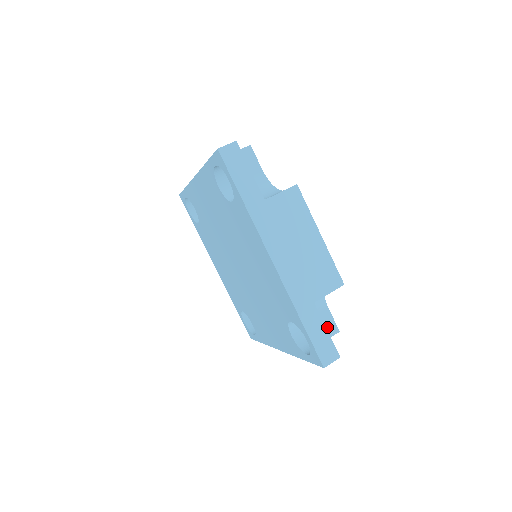
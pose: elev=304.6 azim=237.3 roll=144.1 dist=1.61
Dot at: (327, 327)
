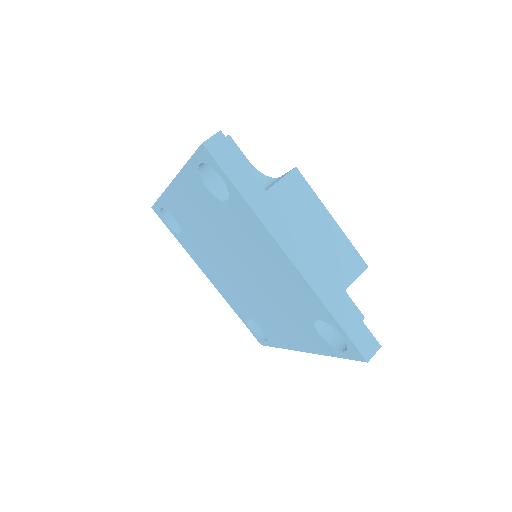
Dot at: occluded
